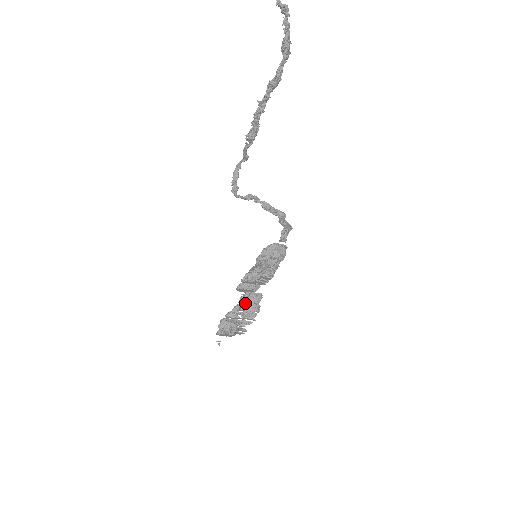
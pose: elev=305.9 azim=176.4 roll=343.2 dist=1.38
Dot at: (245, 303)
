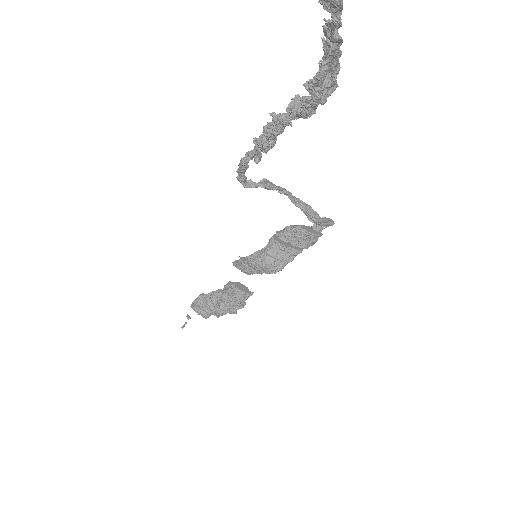
Dot at: (227, 296)
